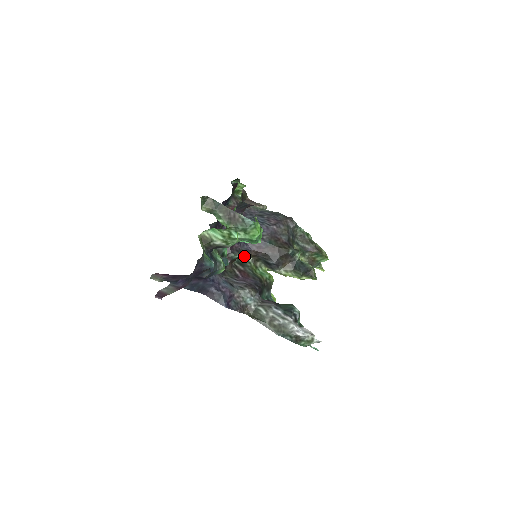
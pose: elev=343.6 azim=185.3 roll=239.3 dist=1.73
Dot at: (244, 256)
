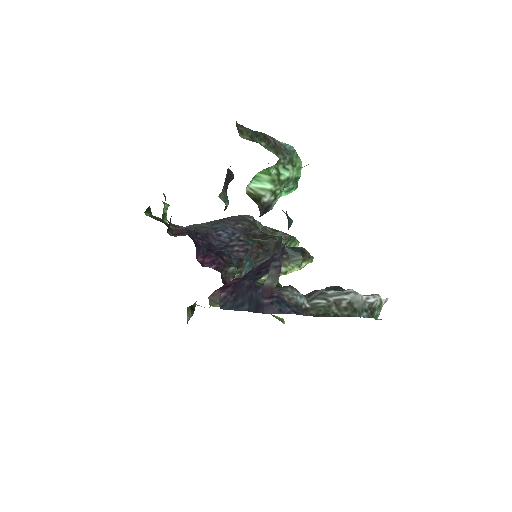
Dot at: occluded
